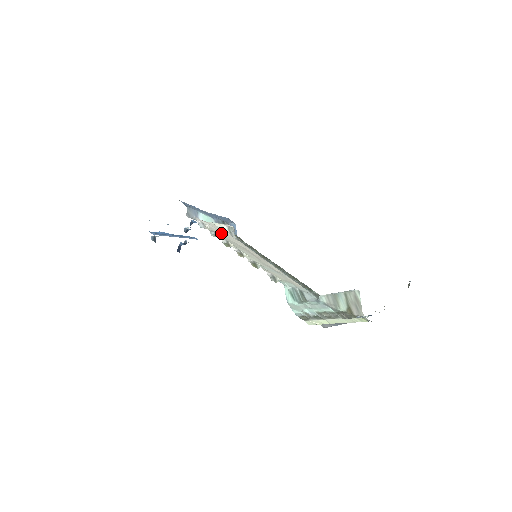
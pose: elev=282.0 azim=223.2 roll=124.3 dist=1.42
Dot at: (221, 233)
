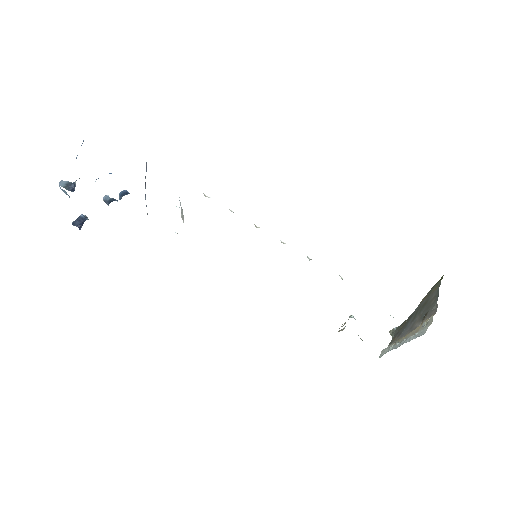
Dot at: occluded
